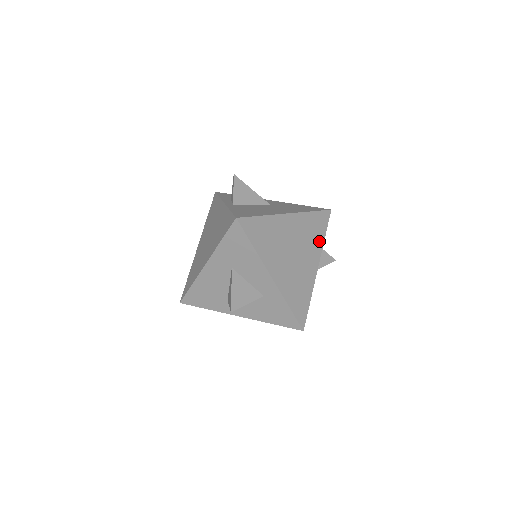
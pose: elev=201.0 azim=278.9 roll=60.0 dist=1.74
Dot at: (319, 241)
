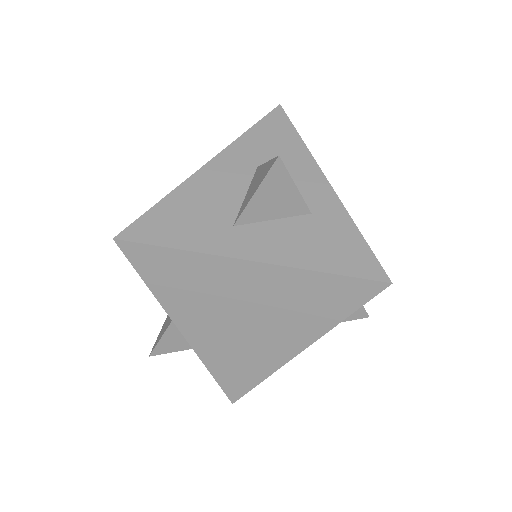
Dot at: occluded
